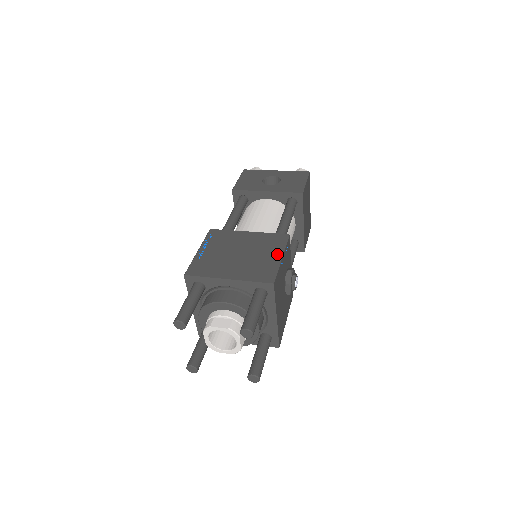
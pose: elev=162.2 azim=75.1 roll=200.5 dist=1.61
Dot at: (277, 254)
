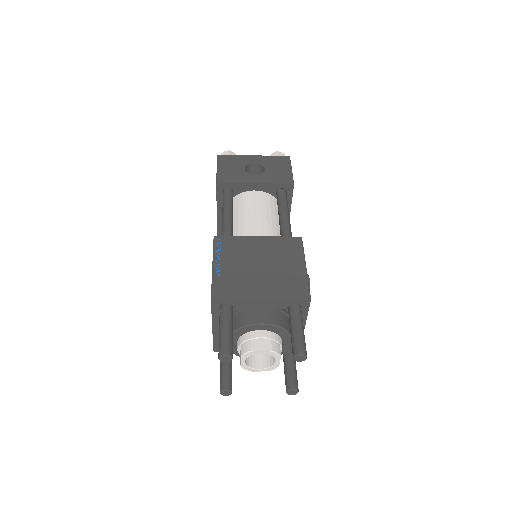
Dot at: (300, 262)
